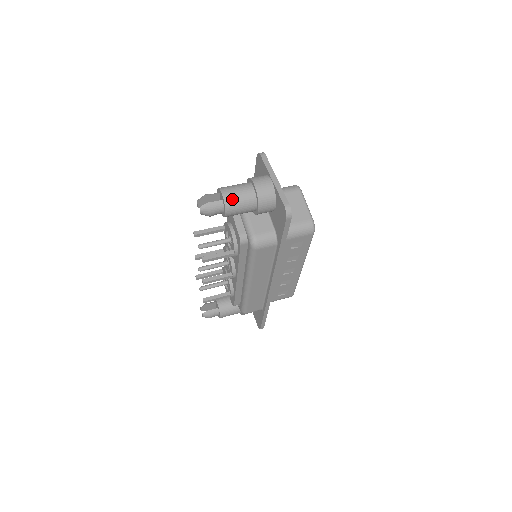
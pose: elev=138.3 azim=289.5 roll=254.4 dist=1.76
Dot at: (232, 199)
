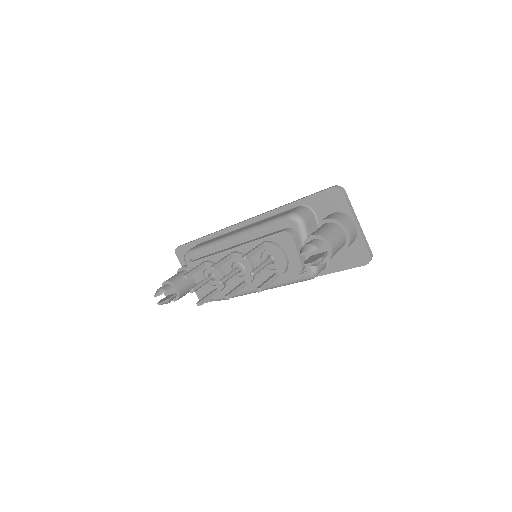
Dot at: (336, 250)
